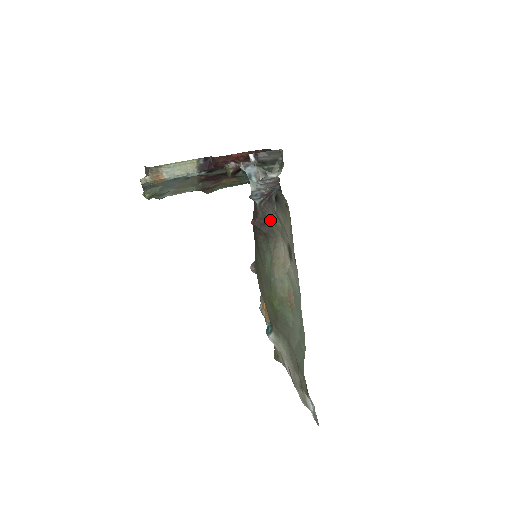
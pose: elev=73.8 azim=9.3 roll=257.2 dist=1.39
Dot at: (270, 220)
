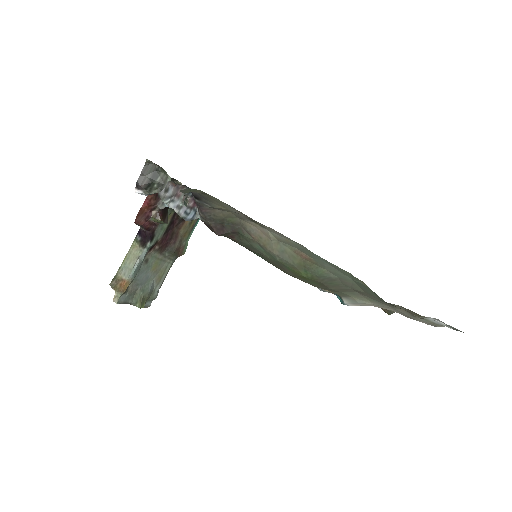
Dot at: (220, 218)
